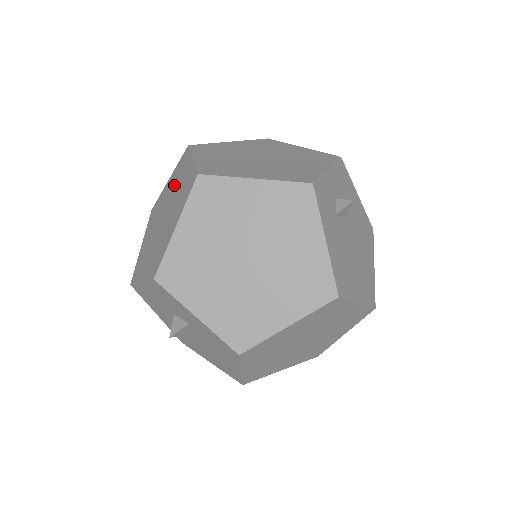
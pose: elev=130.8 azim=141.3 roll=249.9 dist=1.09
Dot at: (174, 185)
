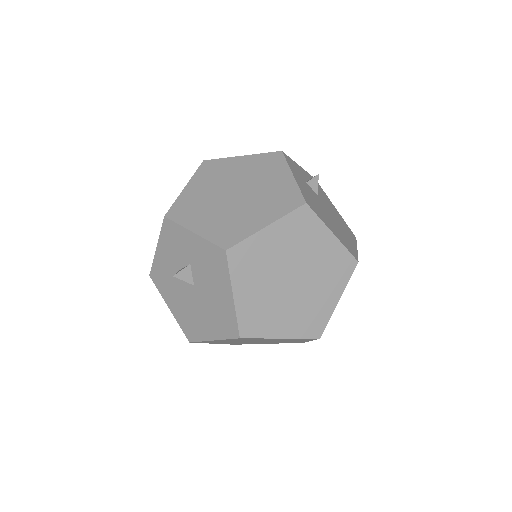
Dot at: occluded
